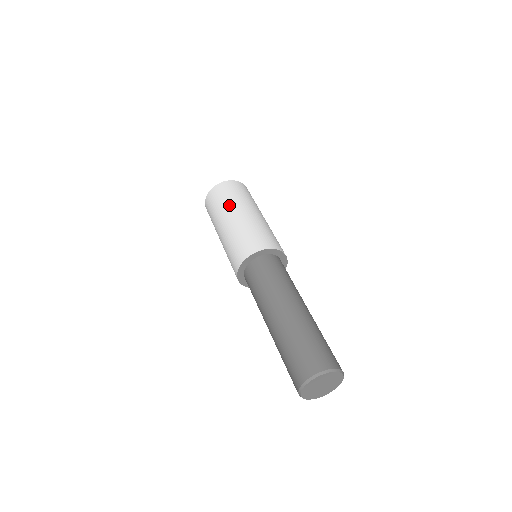
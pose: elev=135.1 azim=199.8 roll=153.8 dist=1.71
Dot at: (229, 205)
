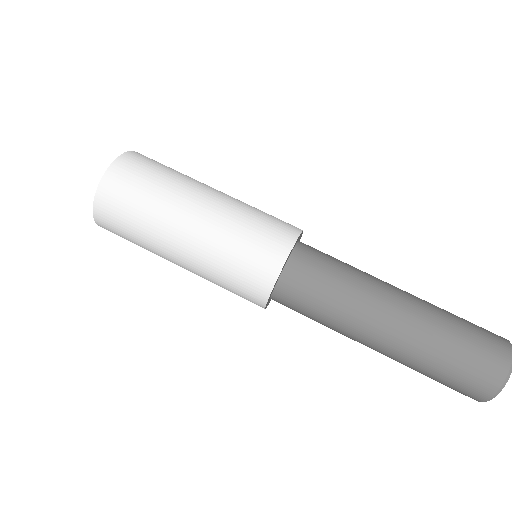
Dot at: (159, 215)
